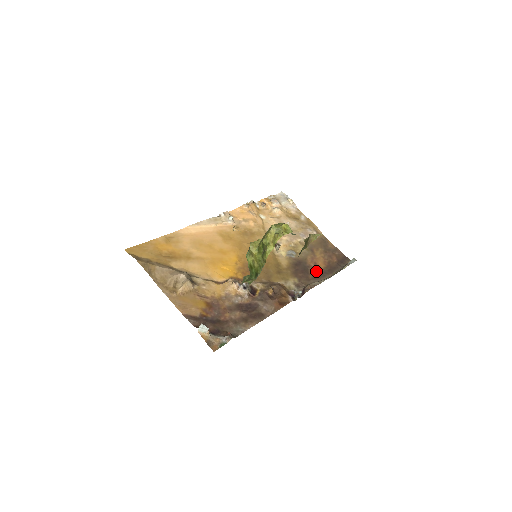
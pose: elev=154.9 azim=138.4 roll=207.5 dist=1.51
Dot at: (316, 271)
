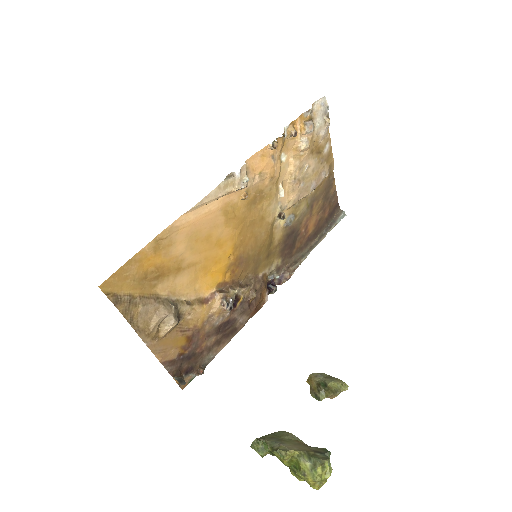
Dot at: (303, 240)
